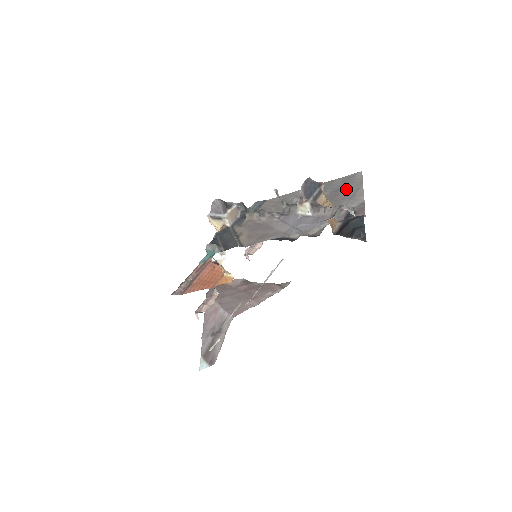
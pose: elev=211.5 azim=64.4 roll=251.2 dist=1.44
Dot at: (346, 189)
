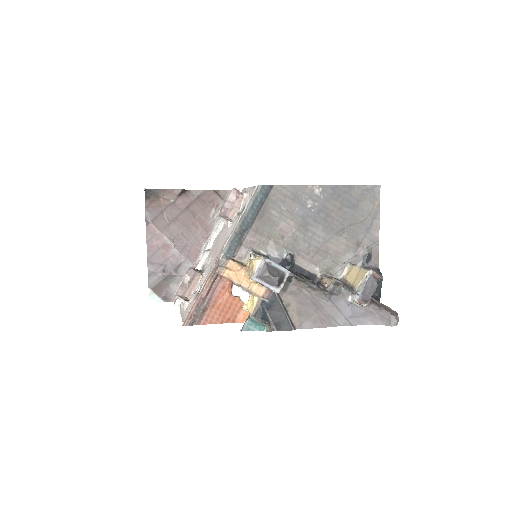
Dot at: (364, 212)
